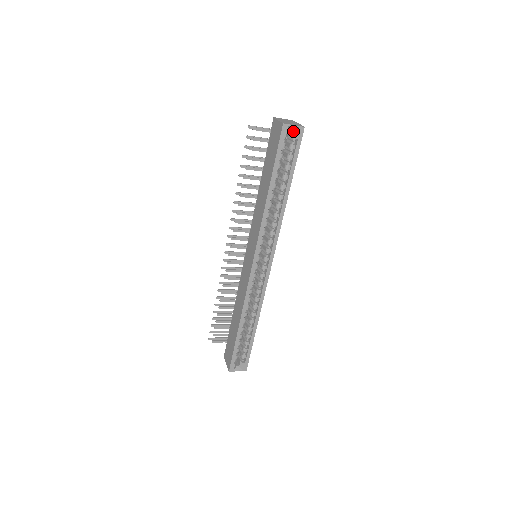
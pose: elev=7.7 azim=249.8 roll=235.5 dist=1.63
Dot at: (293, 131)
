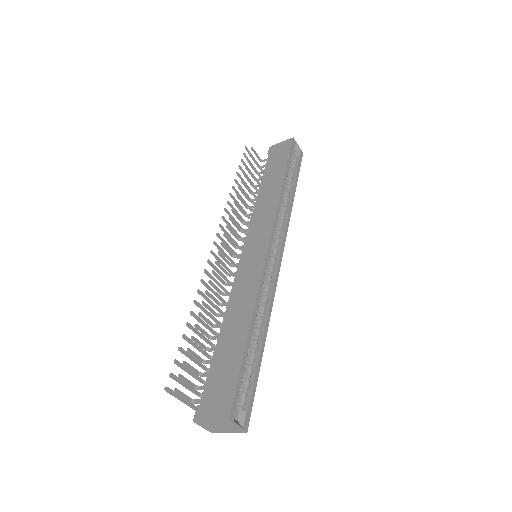
Dot at: (295, 151)
